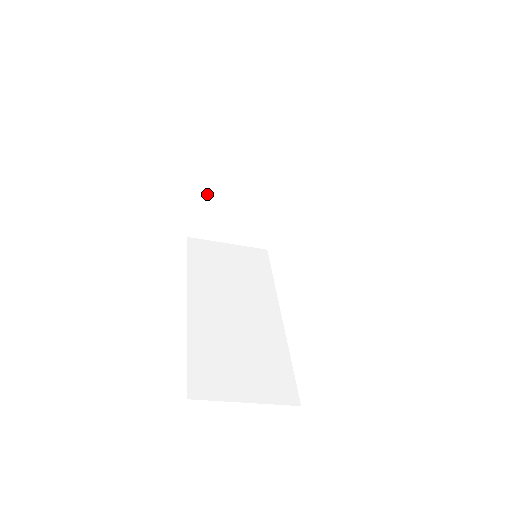
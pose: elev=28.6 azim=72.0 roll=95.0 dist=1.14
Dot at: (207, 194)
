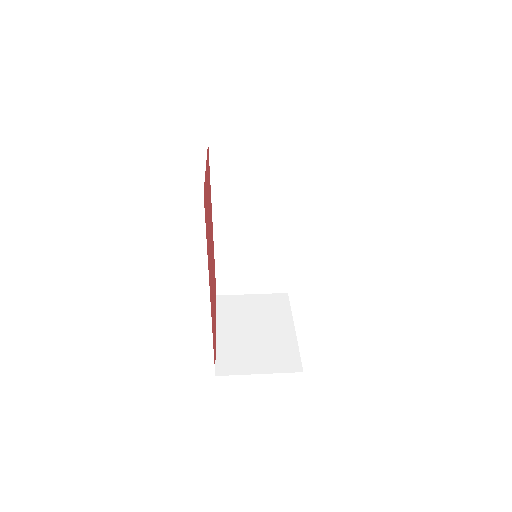
Dot at: occluded
